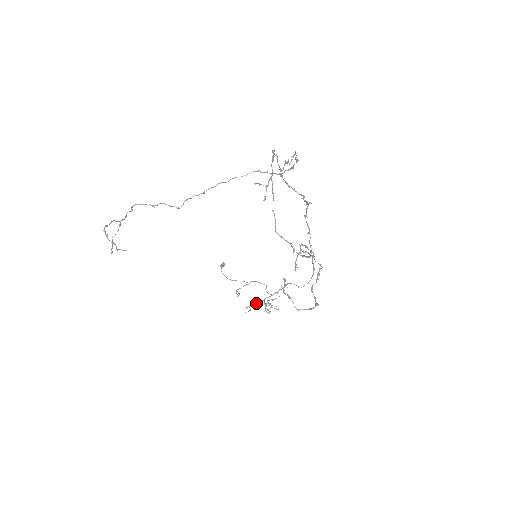
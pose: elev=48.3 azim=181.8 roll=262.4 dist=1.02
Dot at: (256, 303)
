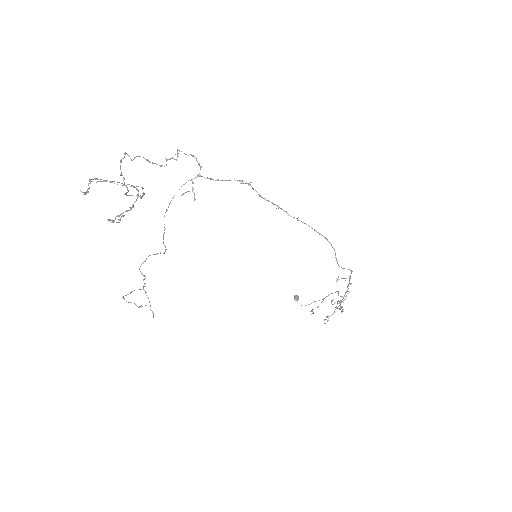
Dot at: (334, 311)
